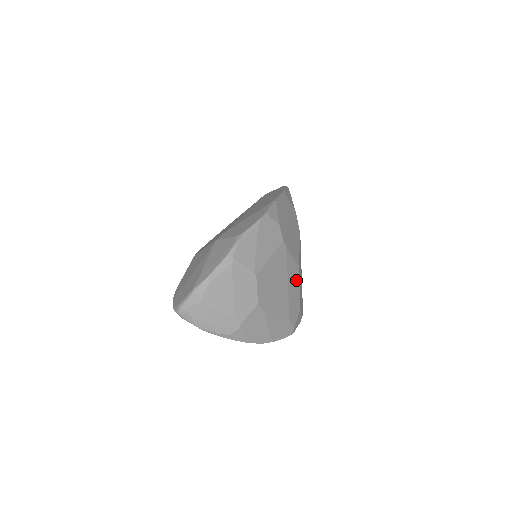
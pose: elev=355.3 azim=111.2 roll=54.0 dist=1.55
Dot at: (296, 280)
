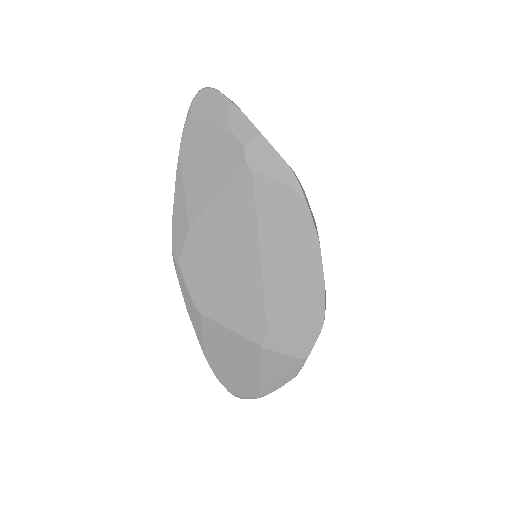
Dot at: occluded
